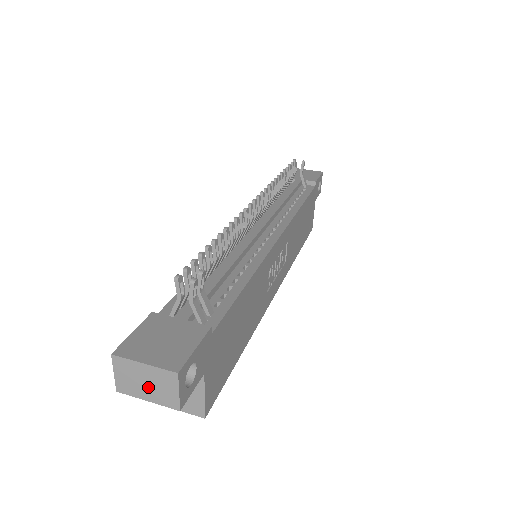
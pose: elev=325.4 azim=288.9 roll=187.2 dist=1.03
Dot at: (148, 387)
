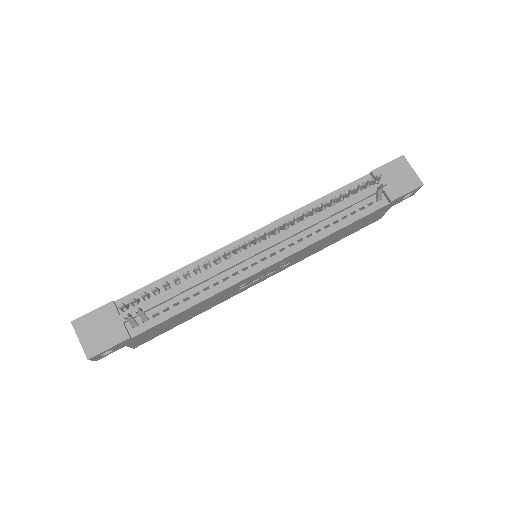
Dot at: occluded
